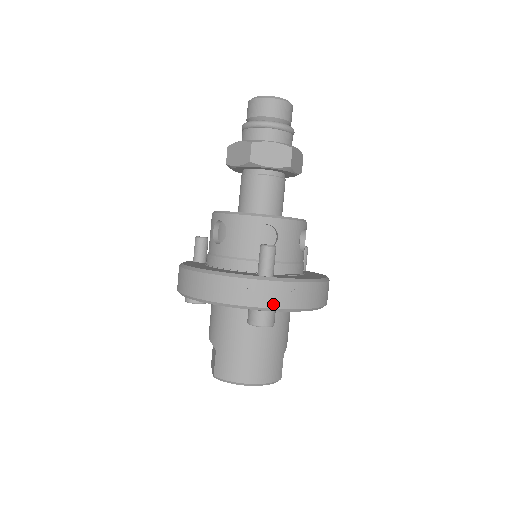
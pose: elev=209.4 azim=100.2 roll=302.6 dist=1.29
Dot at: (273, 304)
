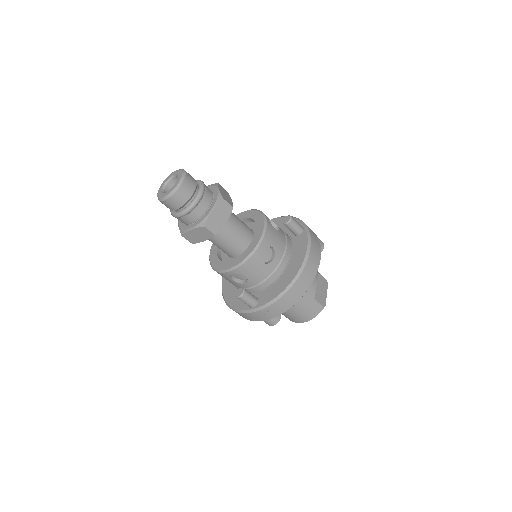
Dot at: (267, 318)
